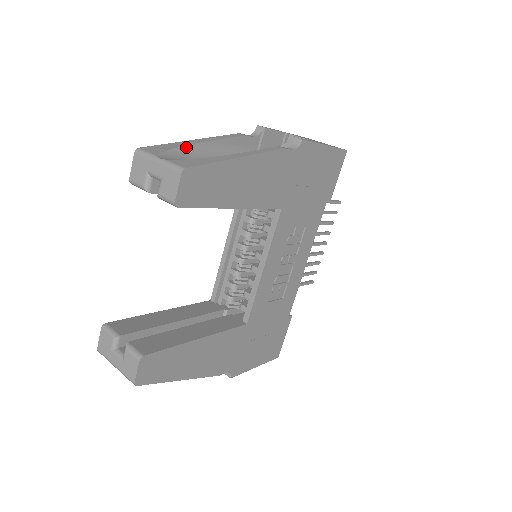
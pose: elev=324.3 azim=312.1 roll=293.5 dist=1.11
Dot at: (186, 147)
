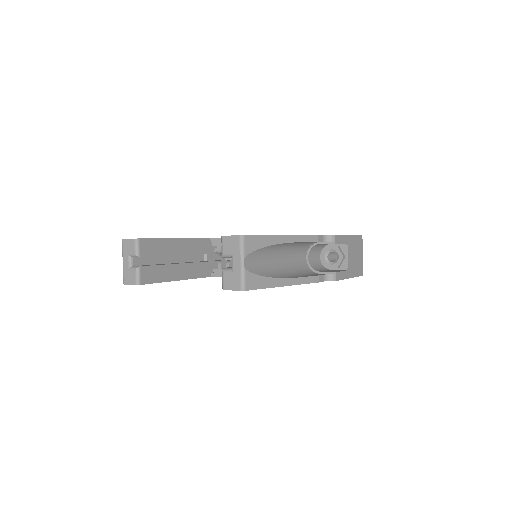
Dot at: (271, 246)
